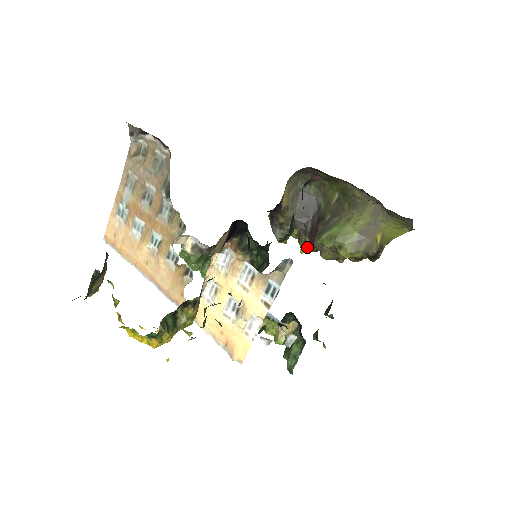
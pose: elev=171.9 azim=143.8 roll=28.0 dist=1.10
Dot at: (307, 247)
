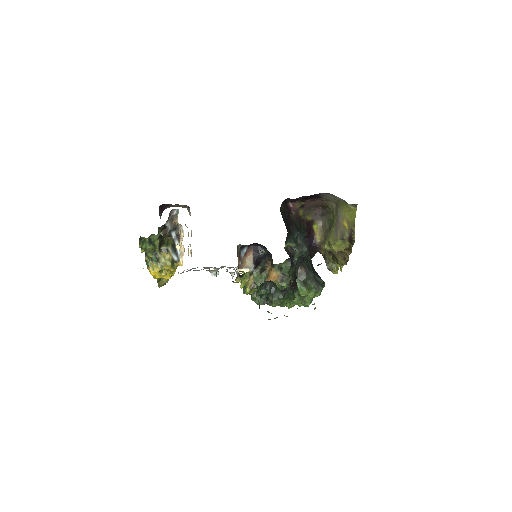
Dot at: (337, 263)
